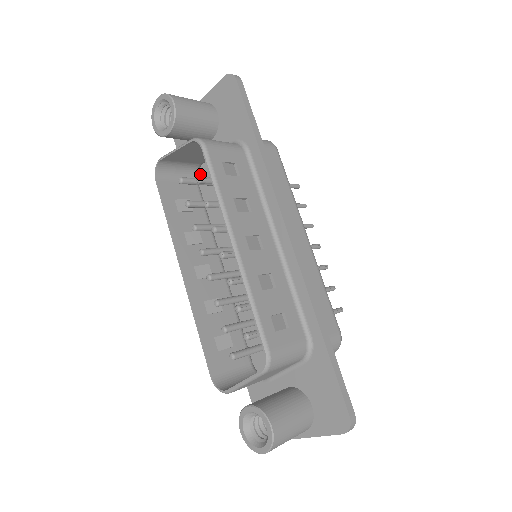
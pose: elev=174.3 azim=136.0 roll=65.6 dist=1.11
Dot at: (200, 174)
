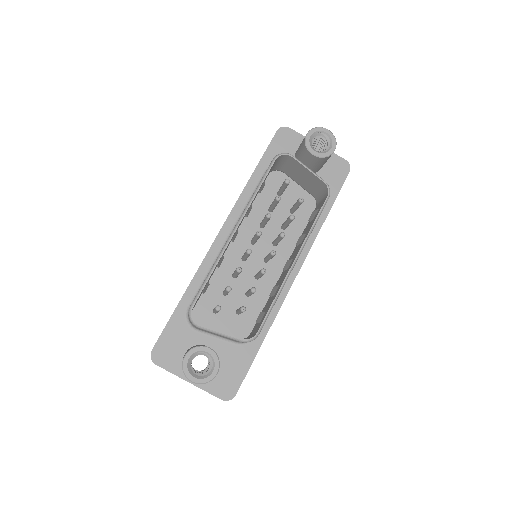
Dot at: (272, 172)
